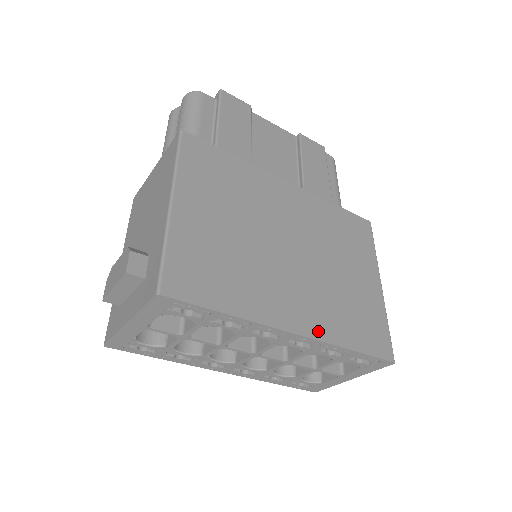
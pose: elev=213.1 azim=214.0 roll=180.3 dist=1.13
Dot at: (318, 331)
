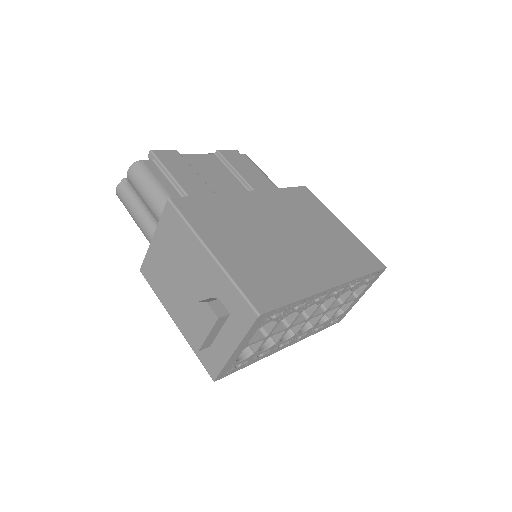
Dot at: (342, 277)
